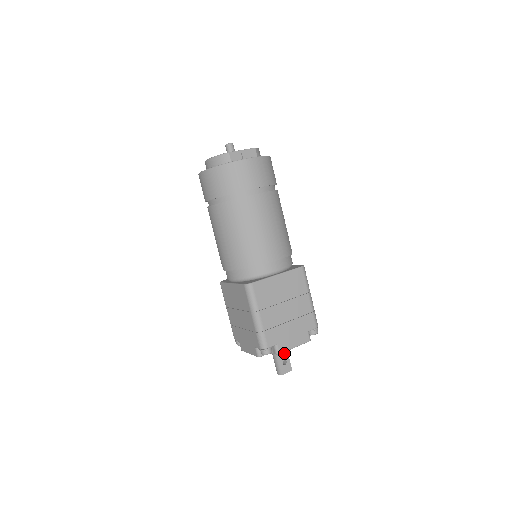
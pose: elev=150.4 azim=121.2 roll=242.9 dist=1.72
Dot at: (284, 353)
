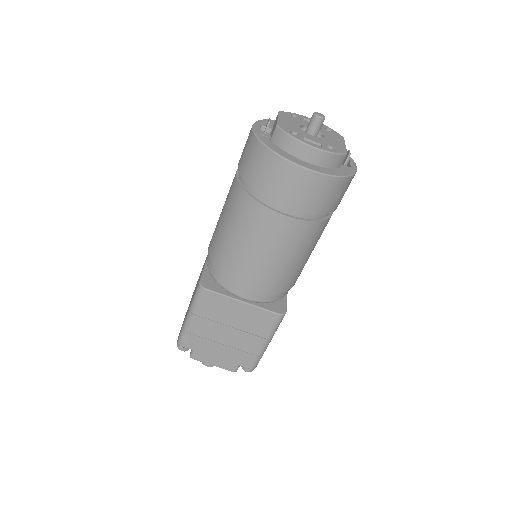
Dot at: occluded
